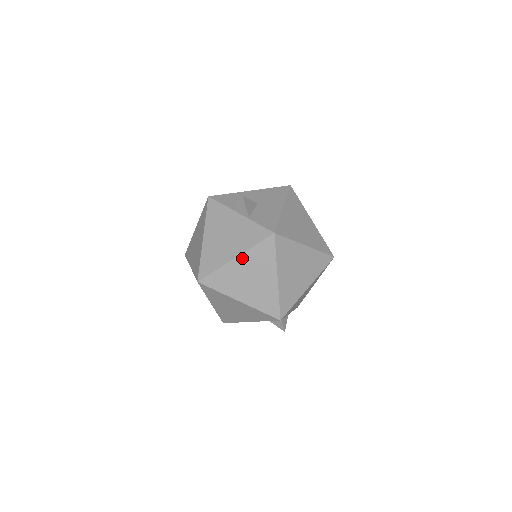
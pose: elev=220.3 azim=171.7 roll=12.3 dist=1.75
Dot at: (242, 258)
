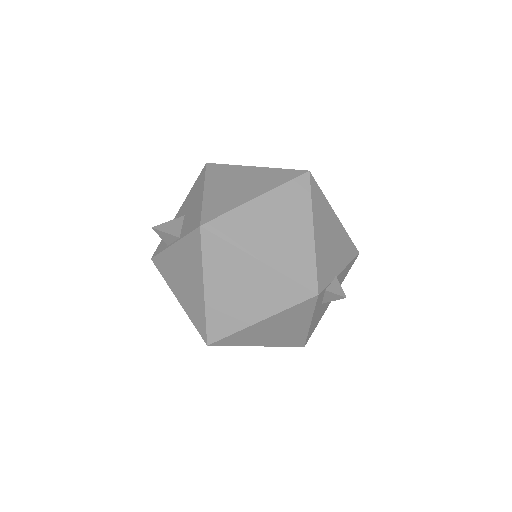
Dot at: (209, 282)
